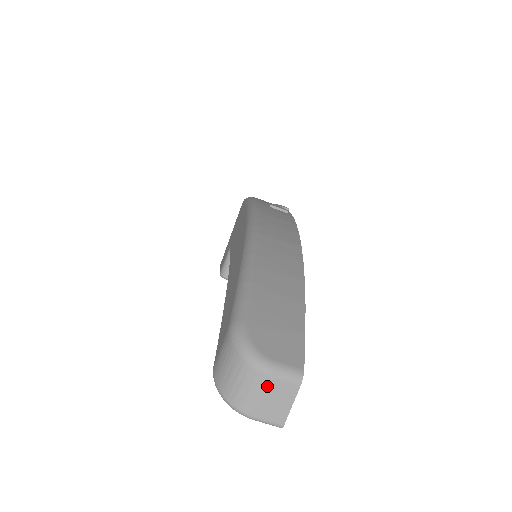
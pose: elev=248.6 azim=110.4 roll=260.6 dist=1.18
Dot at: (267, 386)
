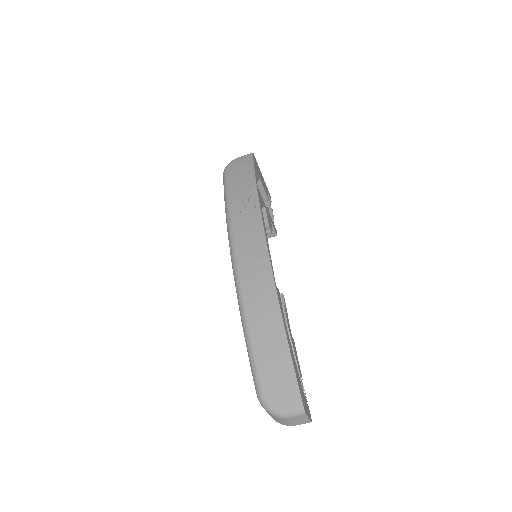
Dot at: (290, 420)
